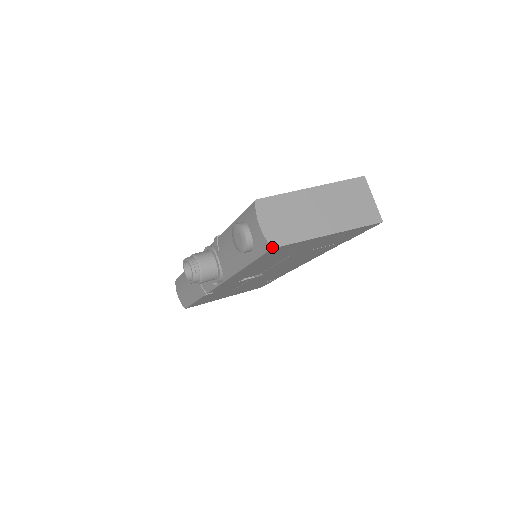
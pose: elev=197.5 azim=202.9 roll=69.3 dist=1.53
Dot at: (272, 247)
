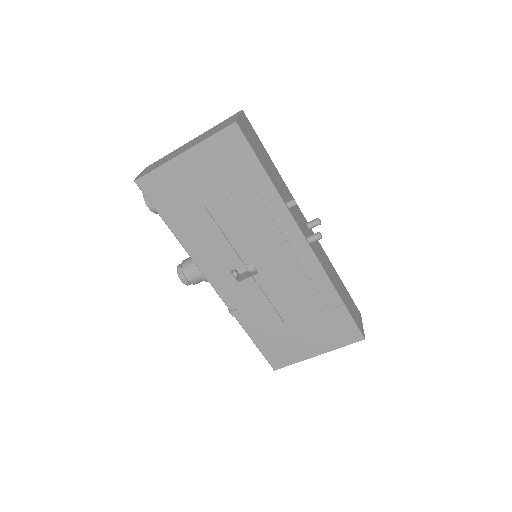
Dot at: (134, 181)
